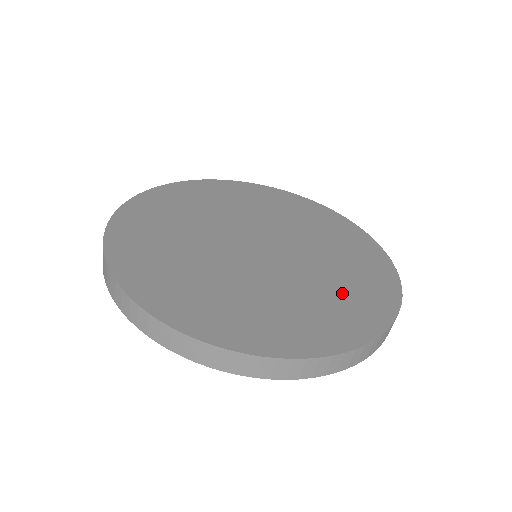
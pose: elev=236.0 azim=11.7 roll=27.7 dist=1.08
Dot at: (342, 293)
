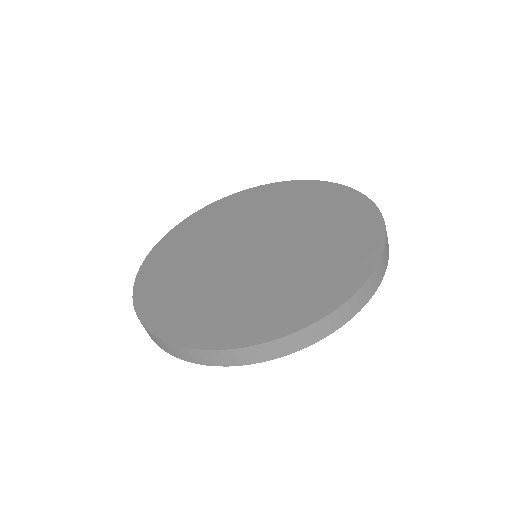
Dot at: (327, 213)
